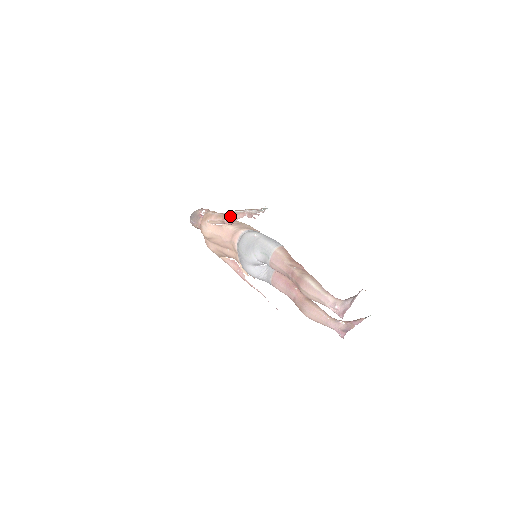
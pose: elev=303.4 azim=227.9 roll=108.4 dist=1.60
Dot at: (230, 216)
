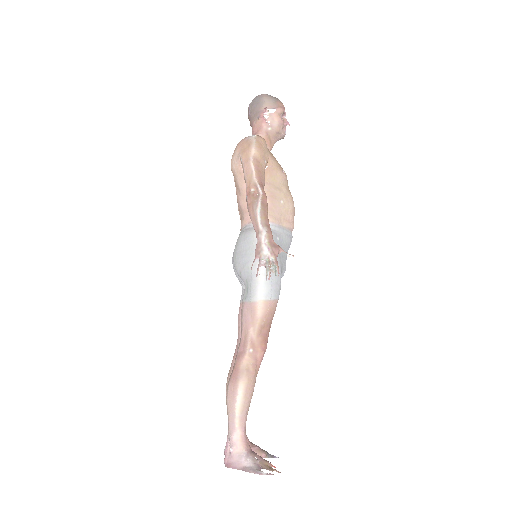
Dot at: (250, 206)
